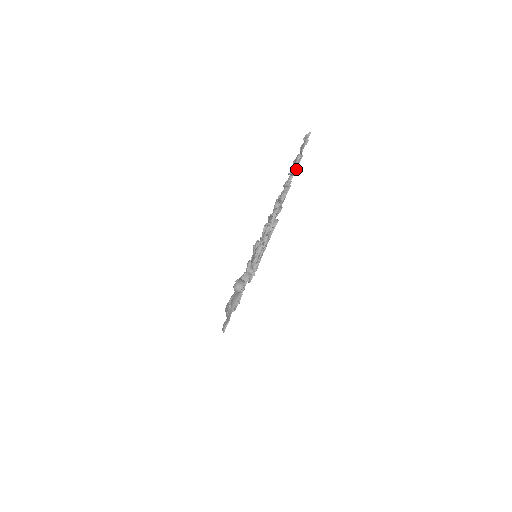
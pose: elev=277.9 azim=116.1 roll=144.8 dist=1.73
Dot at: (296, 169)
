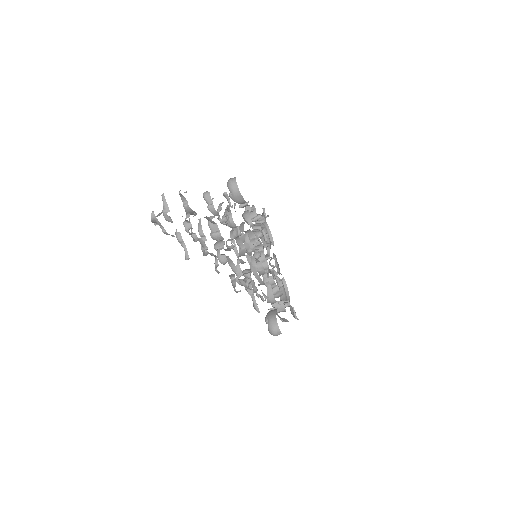
Dot at: (194, 212)
